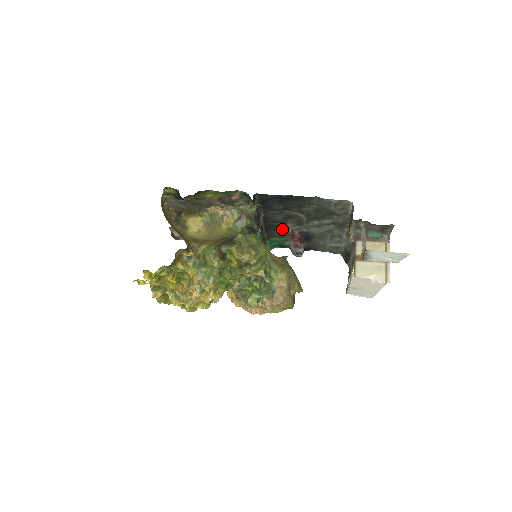
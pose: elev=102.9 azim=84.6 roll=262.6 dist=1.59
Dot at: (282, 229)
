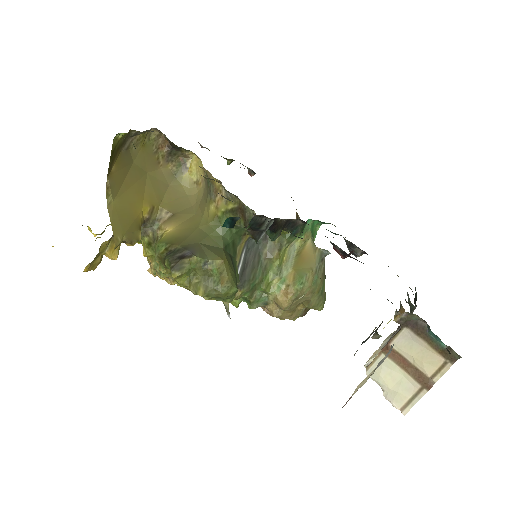
Dot at: occluded
